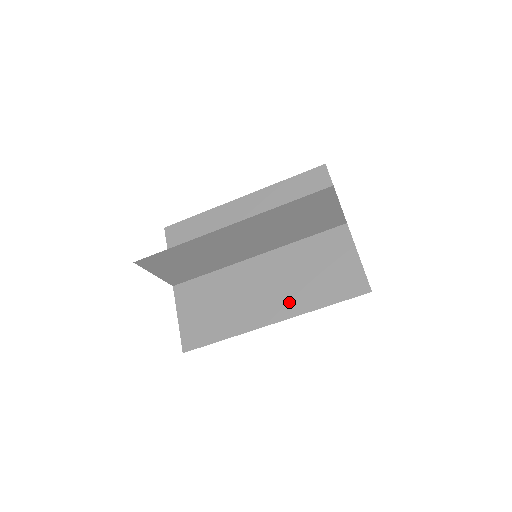
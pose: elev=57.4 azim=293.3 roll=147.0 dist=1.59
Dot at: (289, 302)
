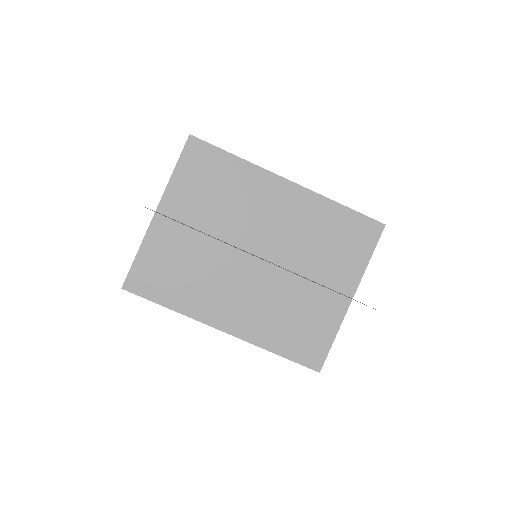
Dot at: occluded
